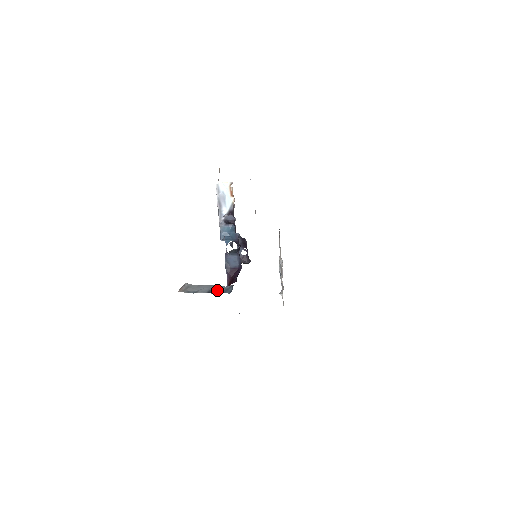
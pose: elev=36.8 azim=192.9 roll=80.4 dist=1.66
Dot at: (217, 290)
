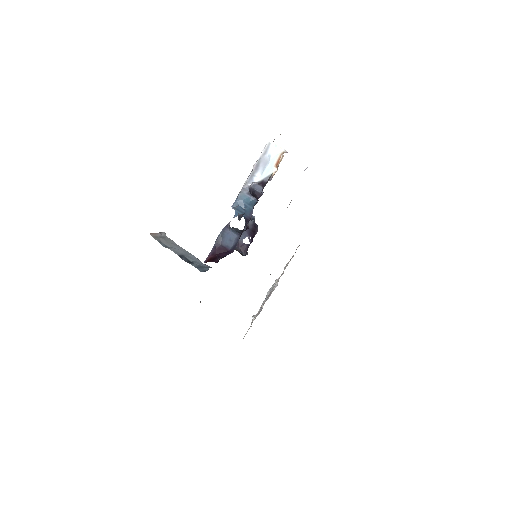
Dot at: (191, 260)
